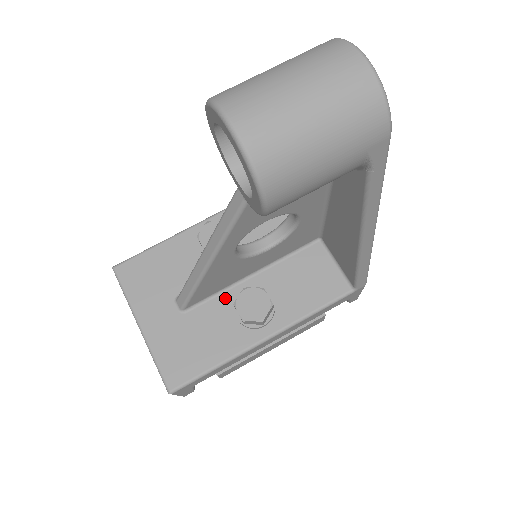
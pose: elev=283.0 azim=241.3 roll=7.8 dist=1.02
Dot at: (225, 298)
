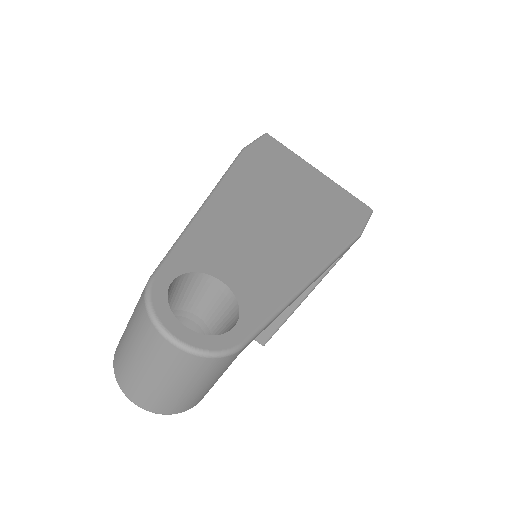
Dot at: occluded
